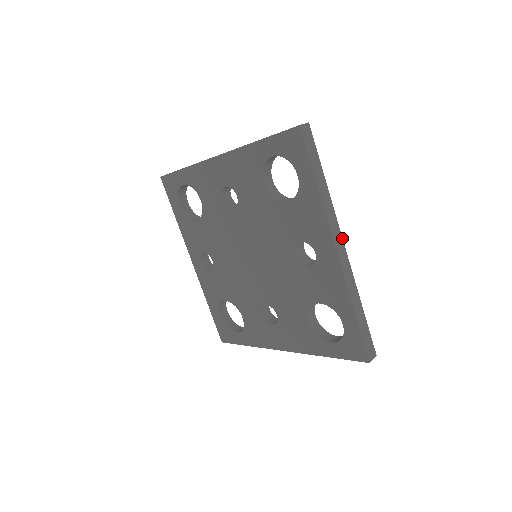
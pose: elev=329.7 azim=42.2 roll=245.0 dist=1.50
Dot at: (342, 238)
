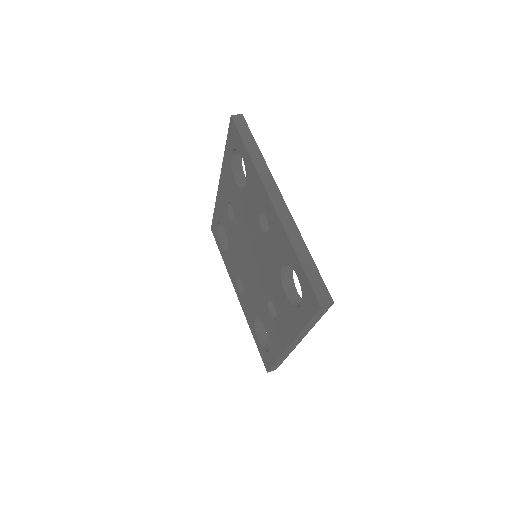
Dot at: (280, 192)
